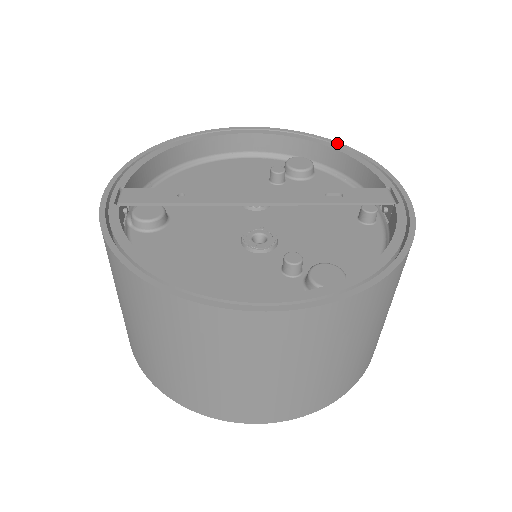
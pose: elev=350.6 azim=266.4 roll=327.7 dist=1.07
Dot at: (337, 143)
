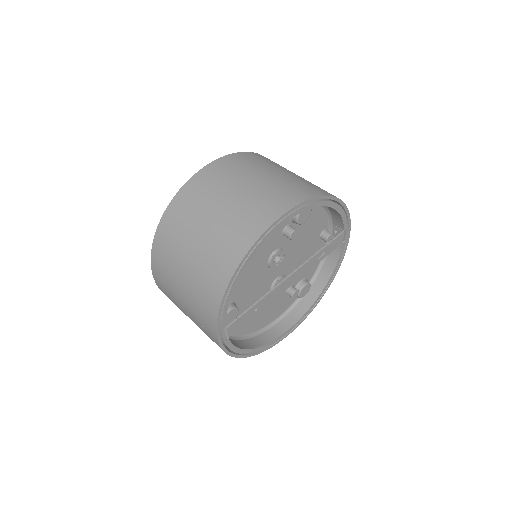
Dot at: (334, 199)
